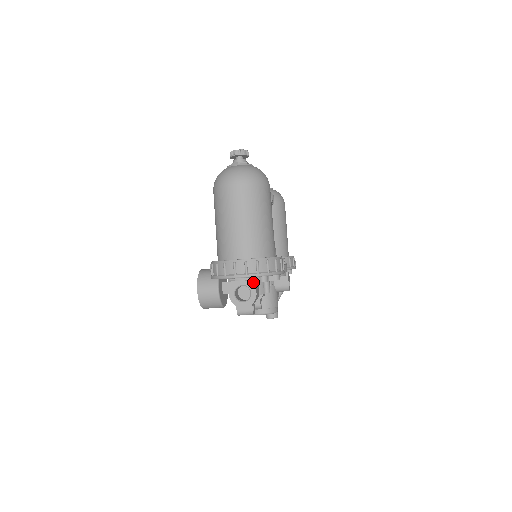
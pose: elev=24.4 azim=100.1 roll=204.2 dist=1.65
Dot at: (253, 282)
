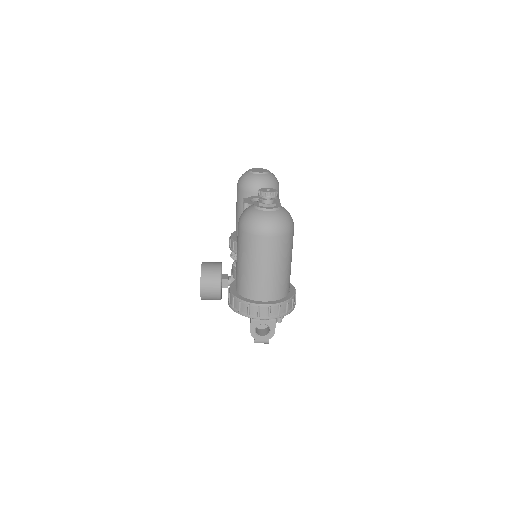
Dot at: (273, 322)
